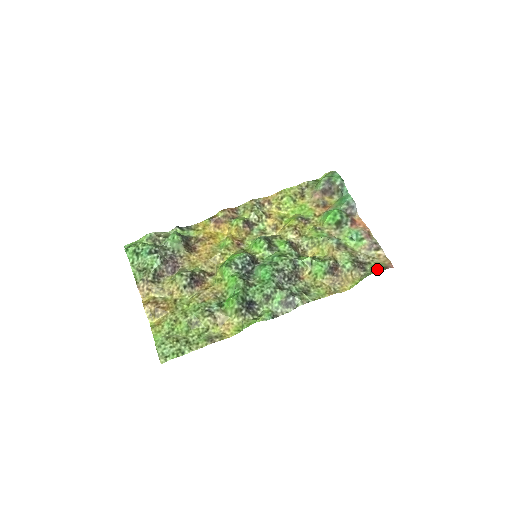
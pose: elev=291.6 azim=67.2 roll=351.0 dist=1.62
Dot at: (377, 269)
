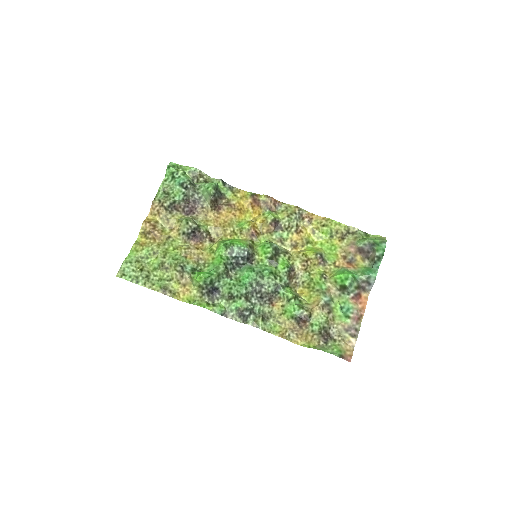
Dot at: (334, 351)
